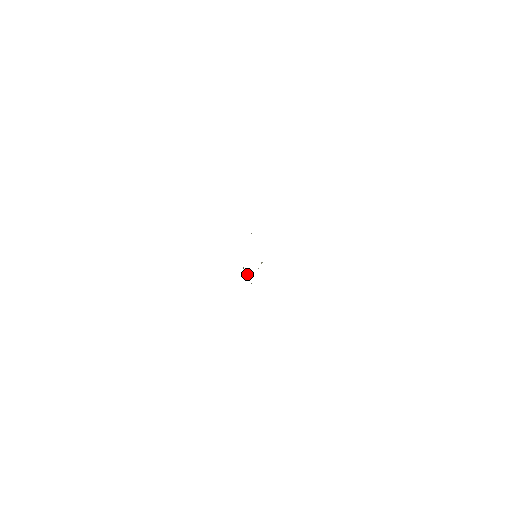
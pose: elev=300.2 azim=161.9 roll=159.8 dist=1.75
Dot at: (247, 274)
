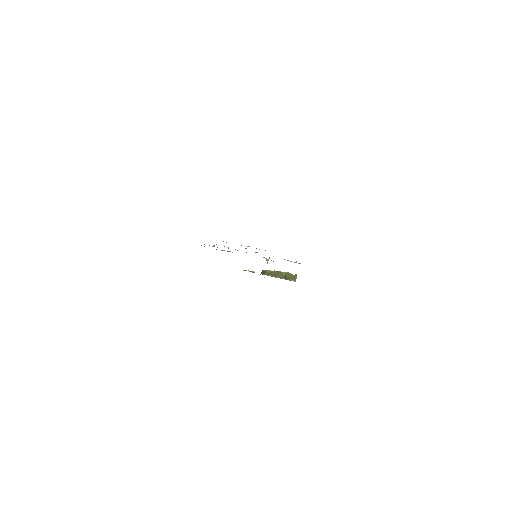
Dot at: (277, 272)
